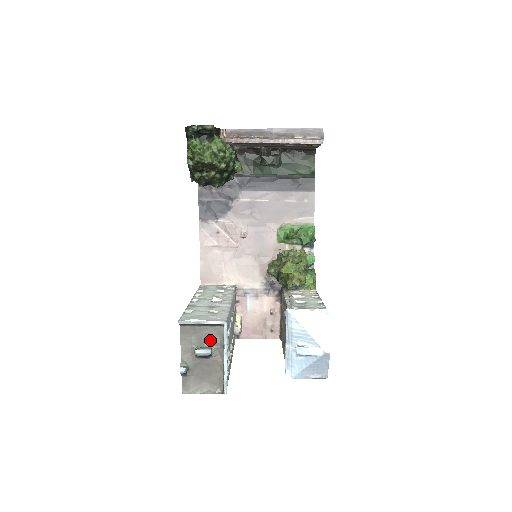
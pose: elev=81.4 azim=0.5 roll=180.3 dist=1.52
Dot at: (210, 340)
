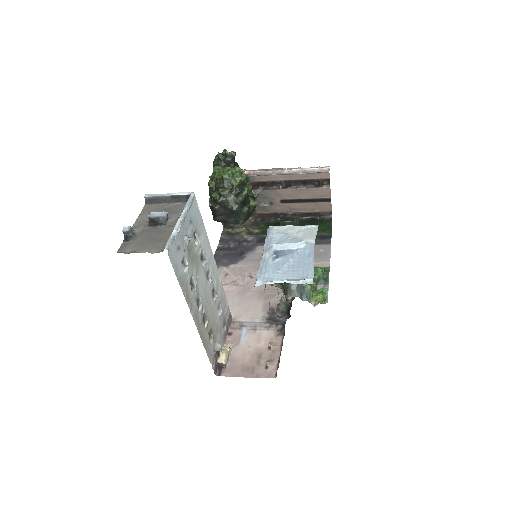
Dot at: (171, 212)
